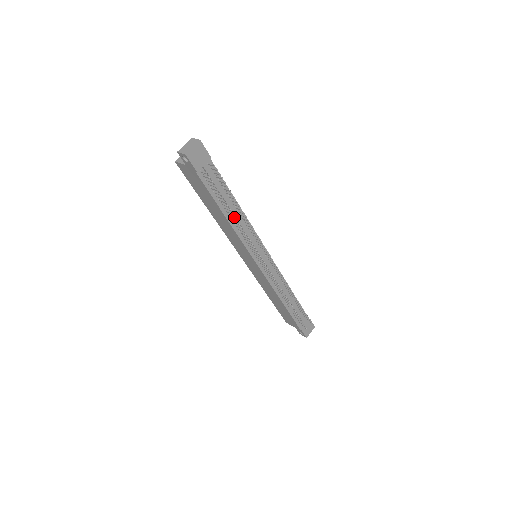
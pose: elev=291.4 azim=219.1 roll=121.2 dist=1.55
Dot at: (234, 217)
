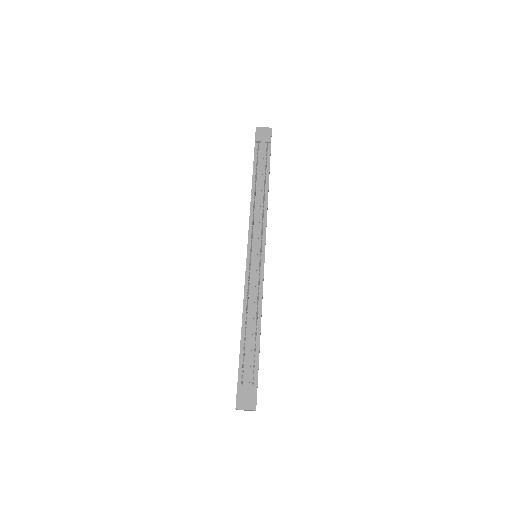
Dot at: (255, 183)
